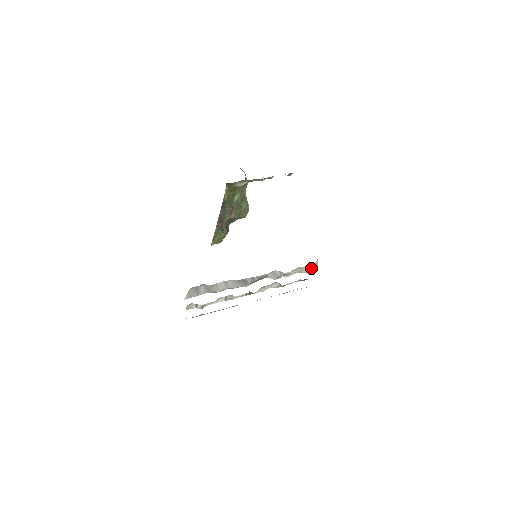
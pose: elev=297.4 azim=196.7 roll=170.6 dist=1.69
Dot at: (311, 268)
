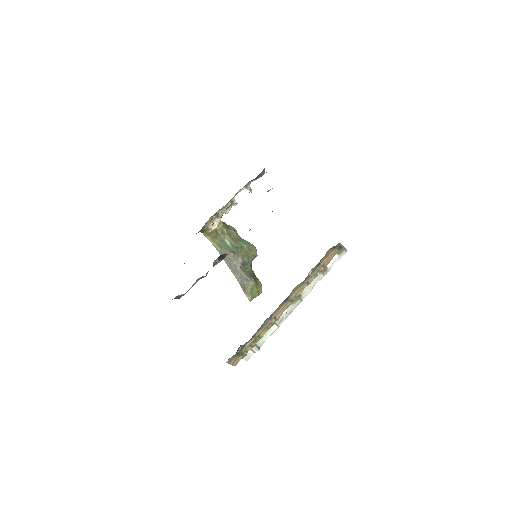
Dot at: occluded
